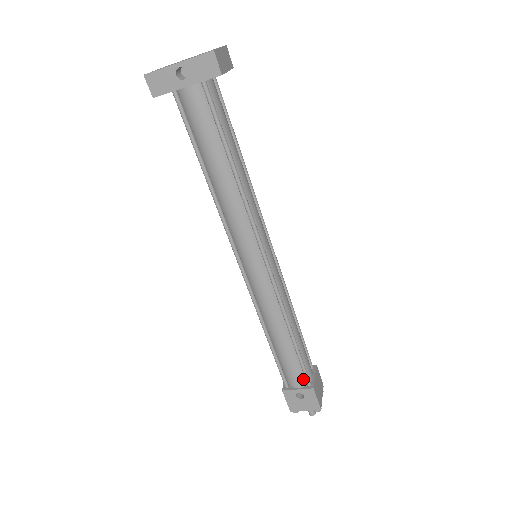
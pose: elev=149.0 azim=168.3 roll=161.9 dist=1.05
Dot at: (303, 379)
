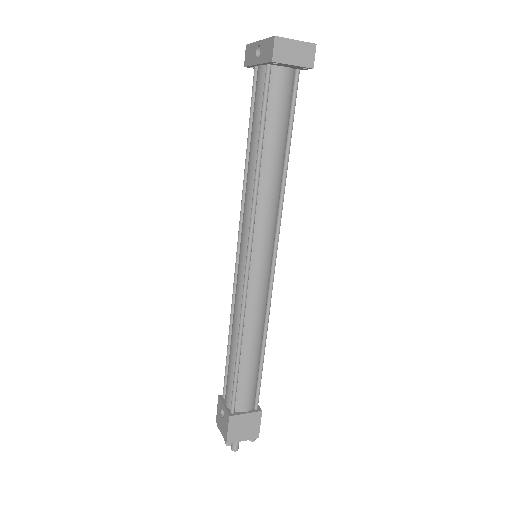
Dot at: (231, 401)
